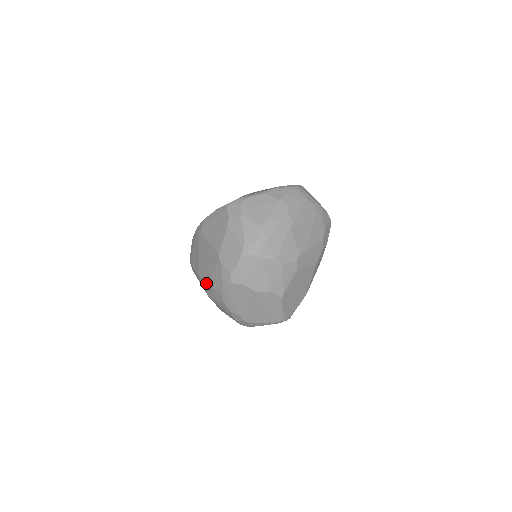
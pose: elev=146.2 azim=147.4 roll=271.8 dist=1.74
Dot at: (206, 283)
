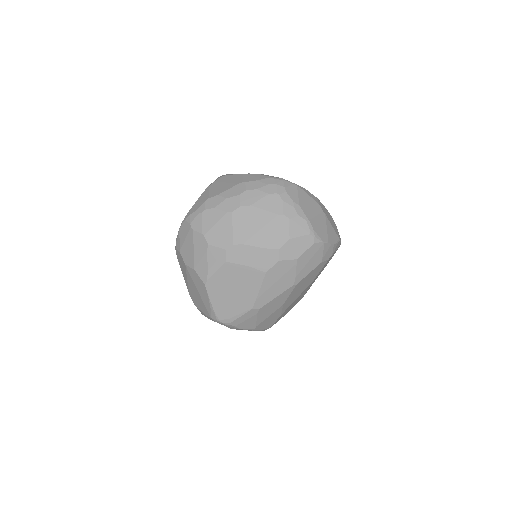
Dot at: occluded
